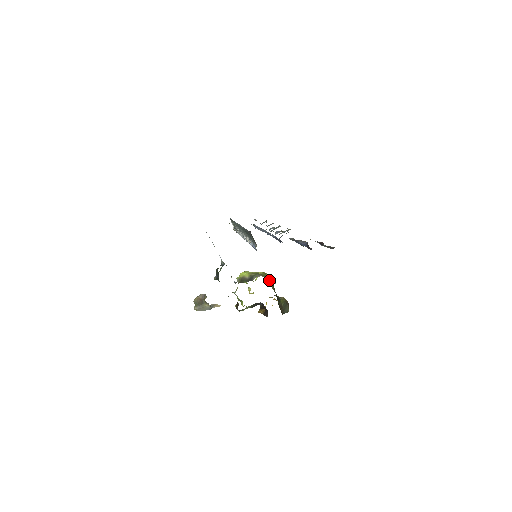
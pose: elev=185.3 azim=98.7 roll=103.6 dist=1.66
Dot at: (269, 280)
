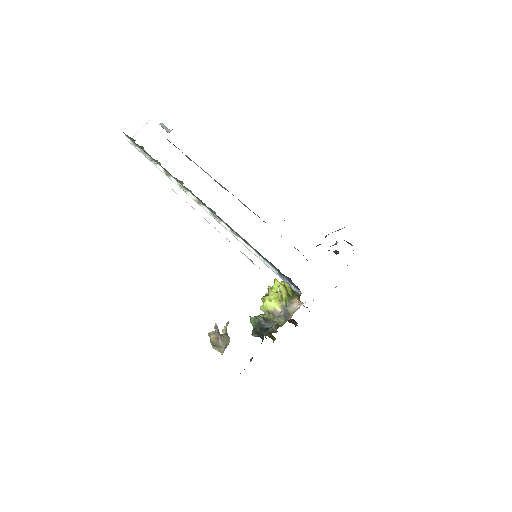
Dot at: (295, 295)
